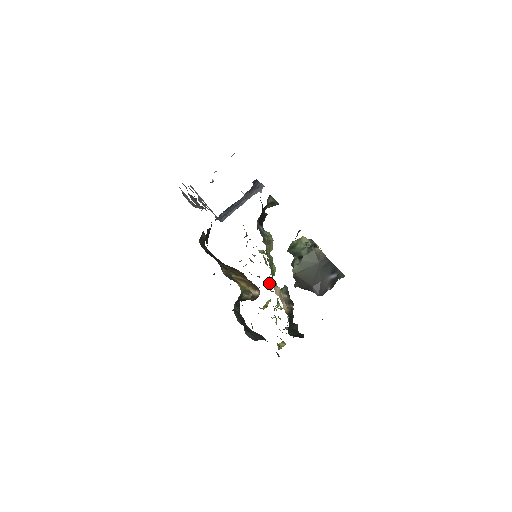
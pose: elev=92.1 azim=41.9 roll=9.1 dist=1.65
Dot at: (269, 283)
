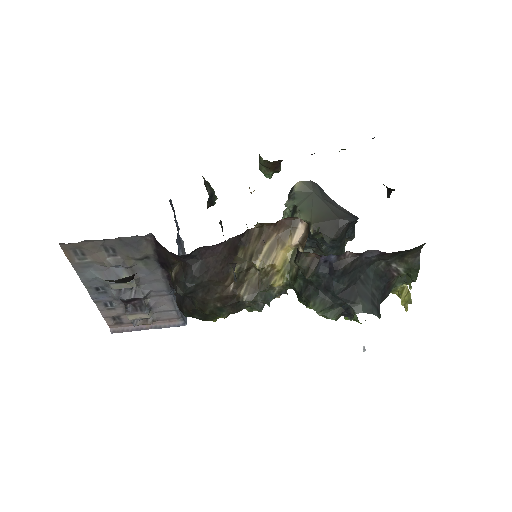
Dot at: occluded
